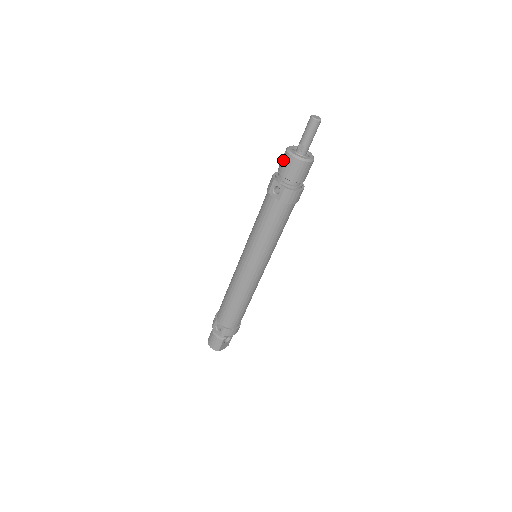
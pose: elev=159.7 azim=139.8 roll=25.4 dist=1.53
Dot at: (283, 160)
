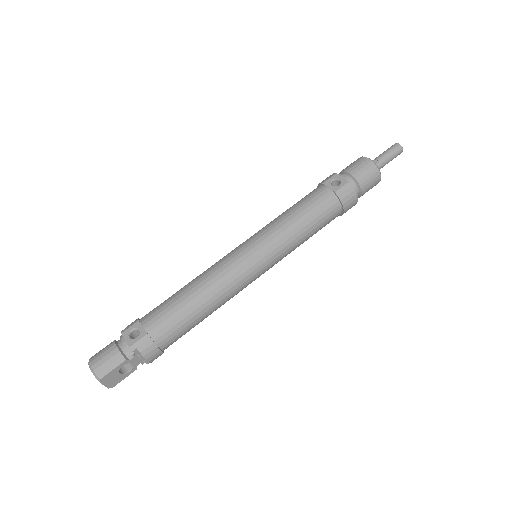
Dot at: (354, 162)
